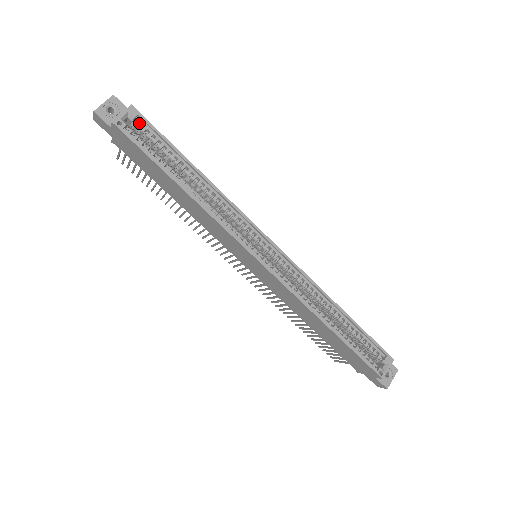
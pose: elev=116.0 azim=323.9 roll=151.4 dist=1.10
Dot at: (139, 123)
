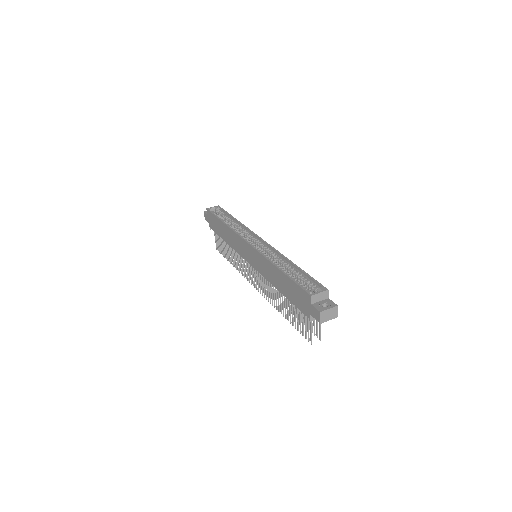
Dot at: (219, 210)
